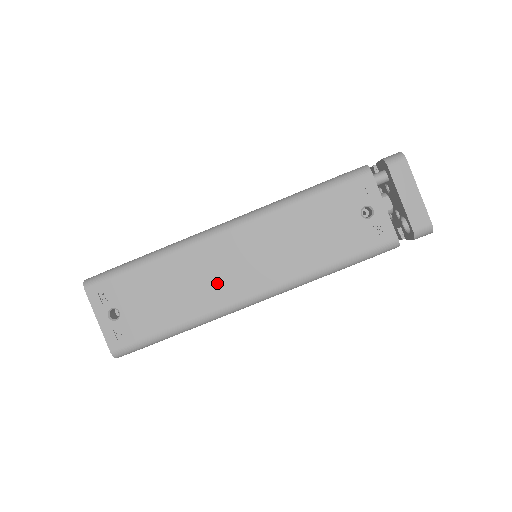
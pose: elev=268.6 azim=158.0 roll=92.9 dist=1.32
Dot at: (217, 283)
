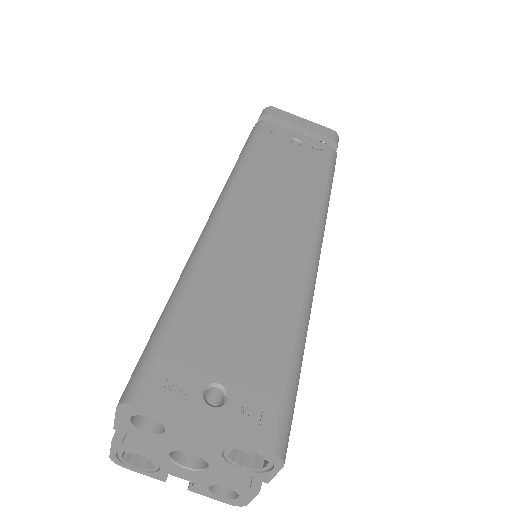
Dot at: (273, 259)
